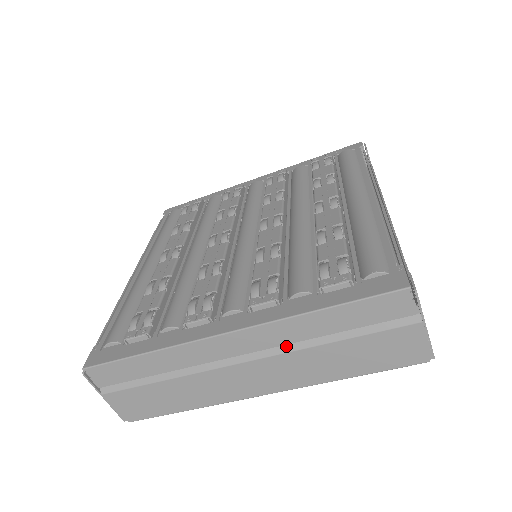
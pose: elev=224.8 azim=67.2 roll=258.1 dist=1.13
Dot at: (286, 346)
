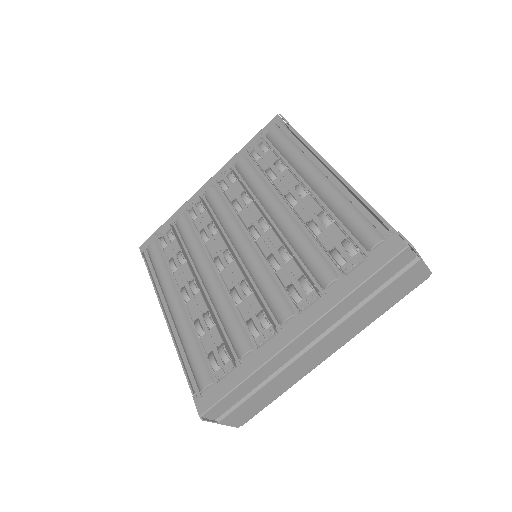
Dot at: (337, 321)
